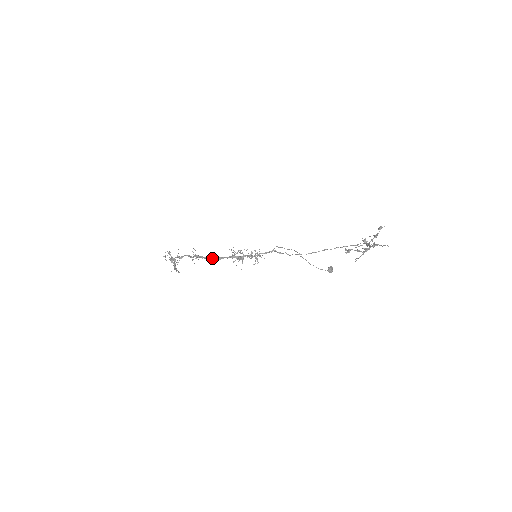
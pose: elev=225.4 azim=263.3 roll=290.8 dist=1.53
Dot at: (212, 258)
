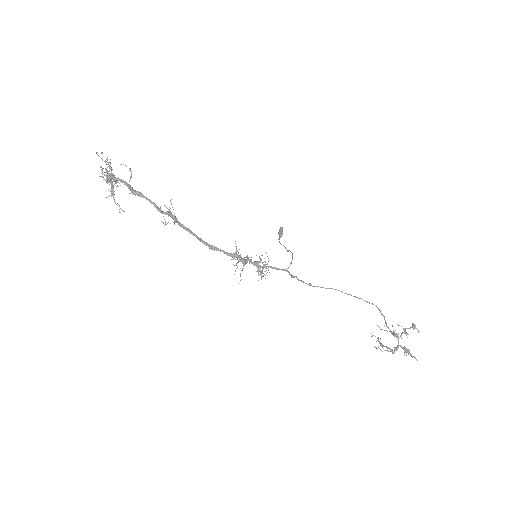
Dot at: (202, 241)
